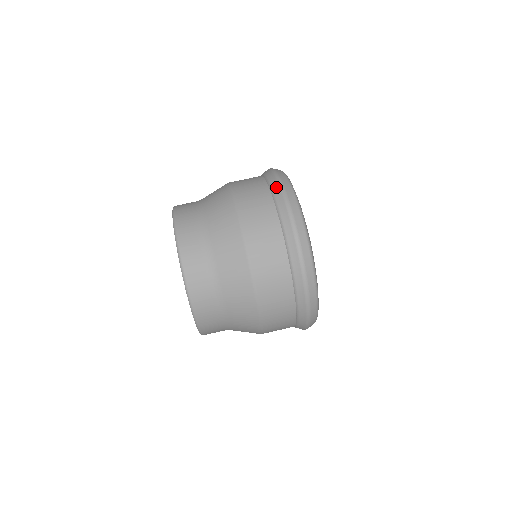
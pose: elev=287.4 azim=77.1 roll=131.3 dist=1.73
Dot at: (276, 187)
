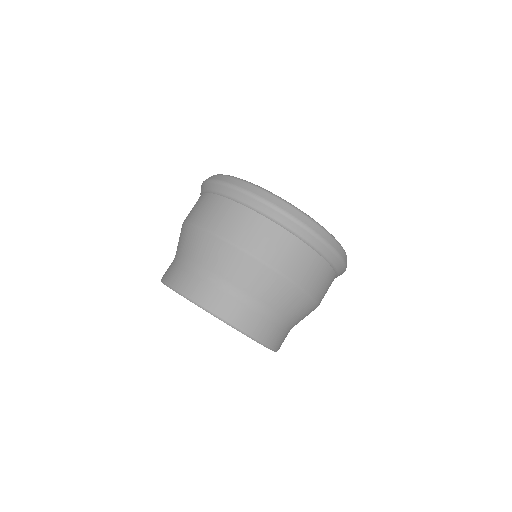
Dot at: (296, 228)
